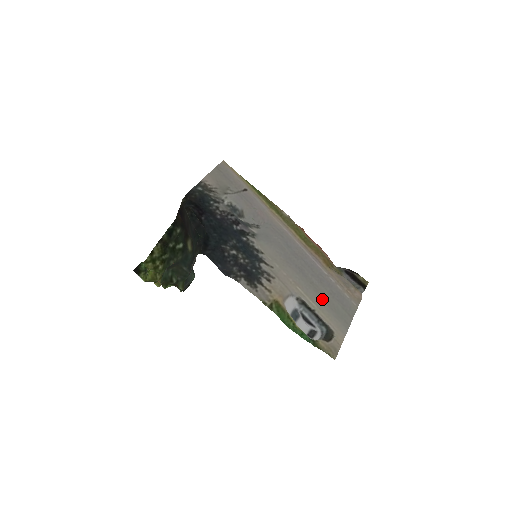
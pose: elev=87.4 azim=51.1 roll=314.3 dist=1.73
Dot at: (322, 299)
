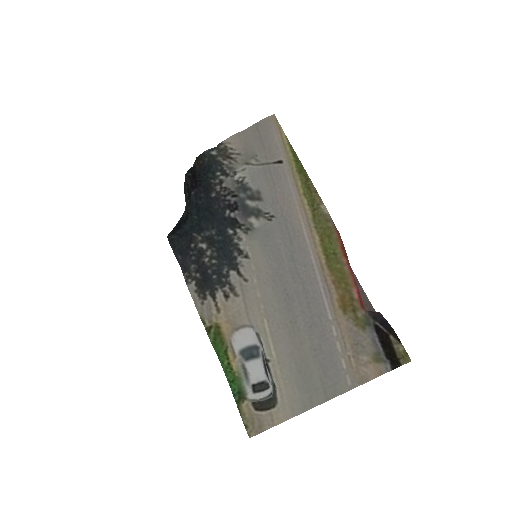
Dot at: (293, 351)
